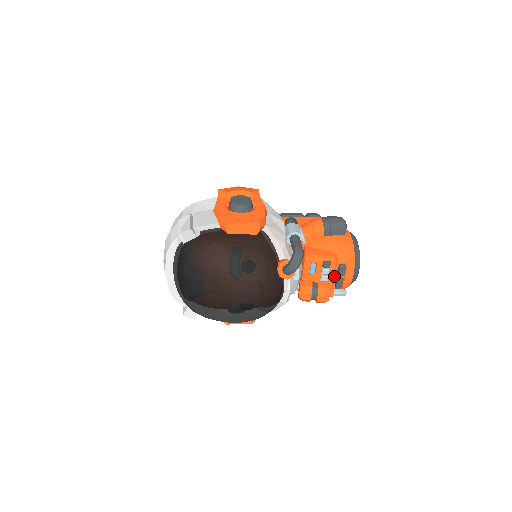
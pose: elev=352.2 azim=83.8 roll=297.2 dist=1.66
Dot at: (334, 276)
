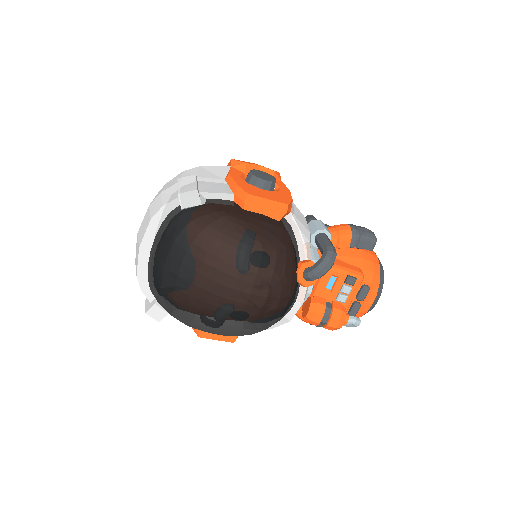
Dot at: (352, 298)
